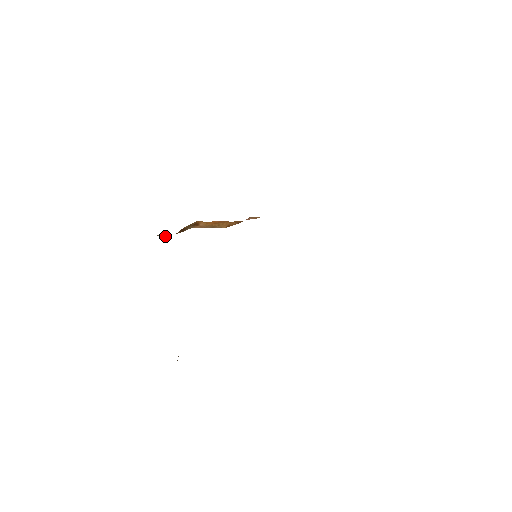
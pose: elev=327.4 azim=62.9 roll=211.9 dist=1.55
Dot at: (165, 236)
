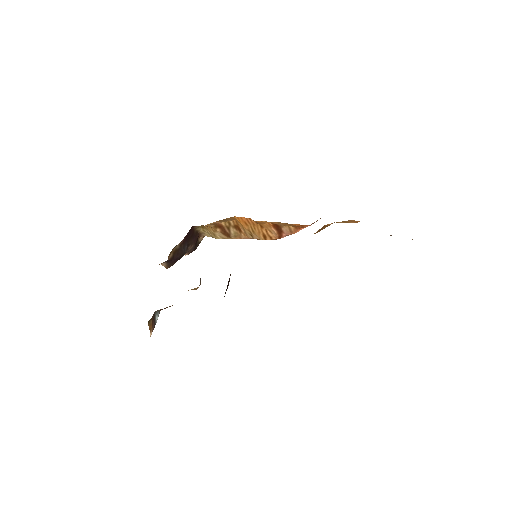
Dot at: (215, 237)
